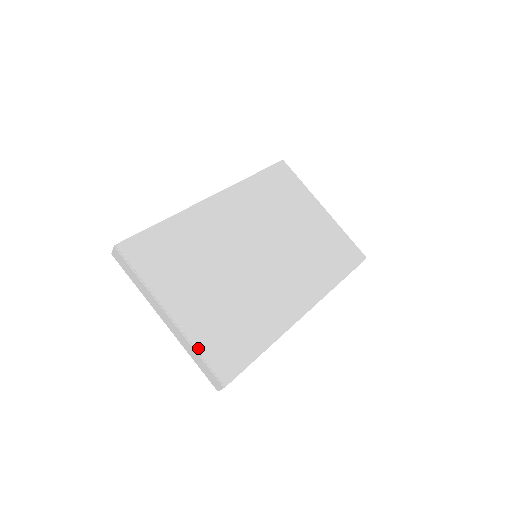
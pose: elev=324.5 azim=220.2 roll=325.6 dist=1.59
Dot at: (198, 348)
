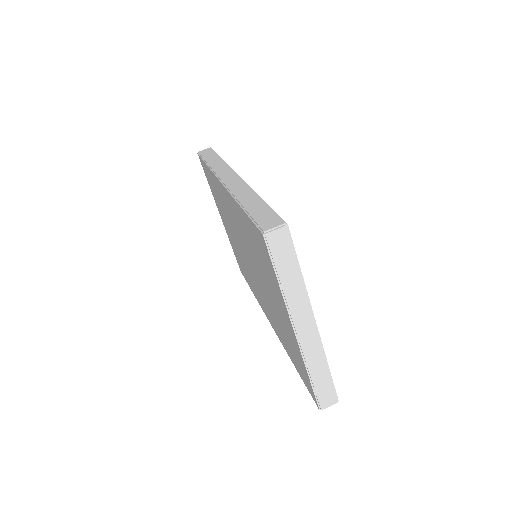
Dot at: (327, 362)
